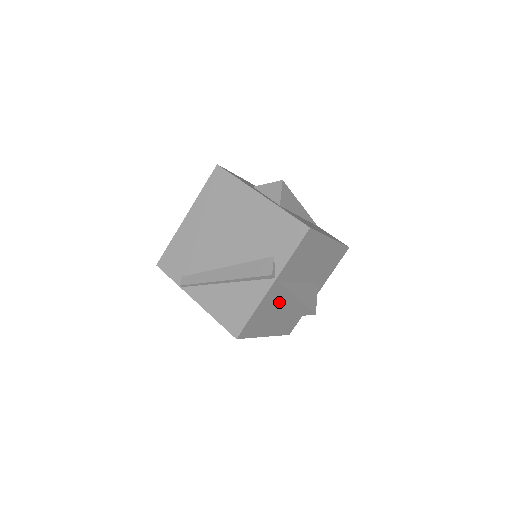
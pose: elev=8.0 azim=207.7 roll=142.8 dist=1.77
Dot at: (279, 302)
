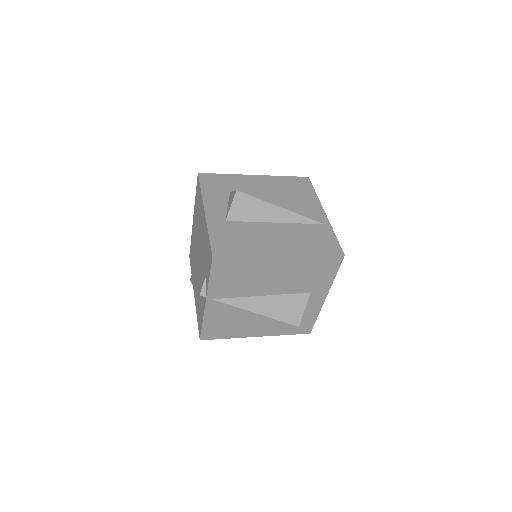
Dot at: (242, 312)
